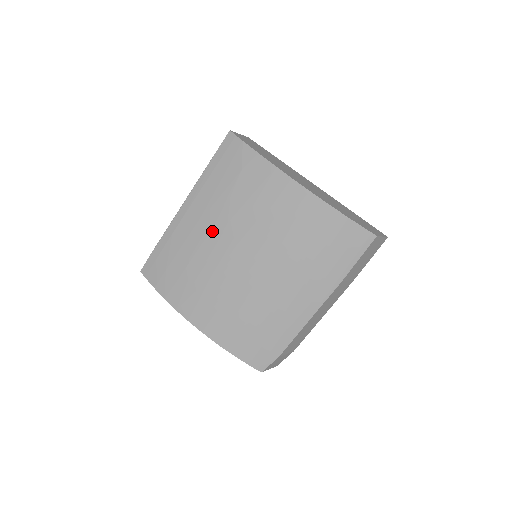
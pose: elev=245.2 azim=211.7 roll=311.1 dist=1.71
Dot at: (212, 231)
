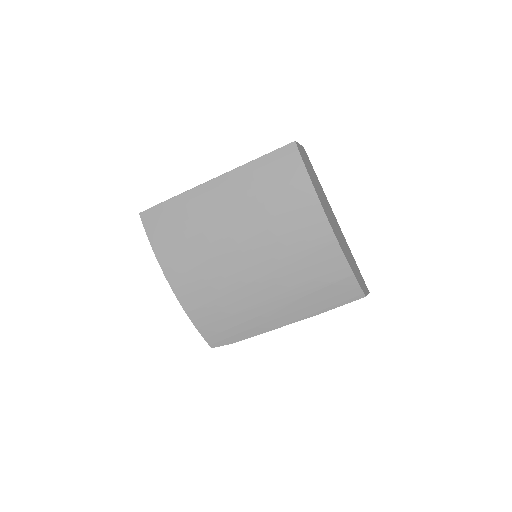
Dot at: (231, 221)
